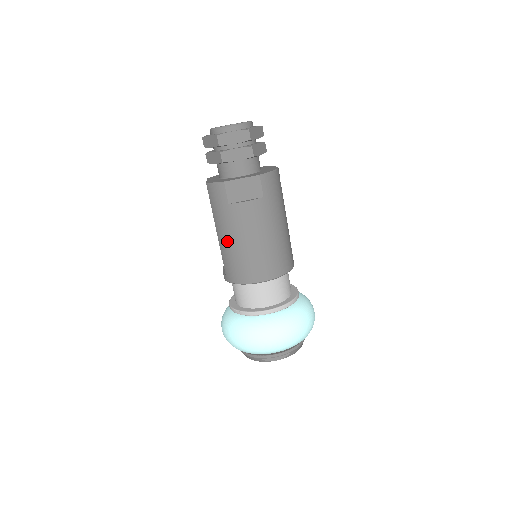
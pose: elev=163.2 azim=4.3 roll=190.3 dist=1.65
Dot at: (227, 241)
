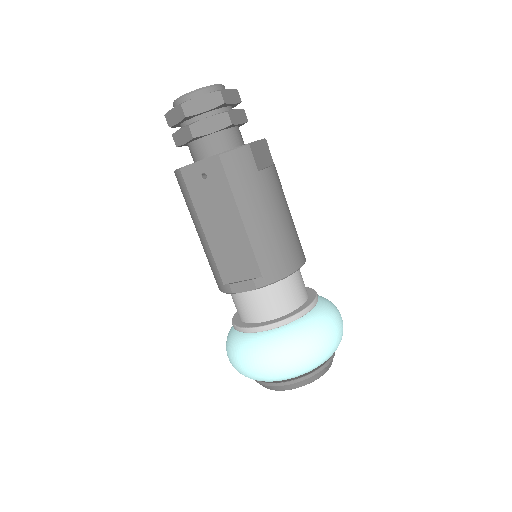
Dot at: (263, 223)
